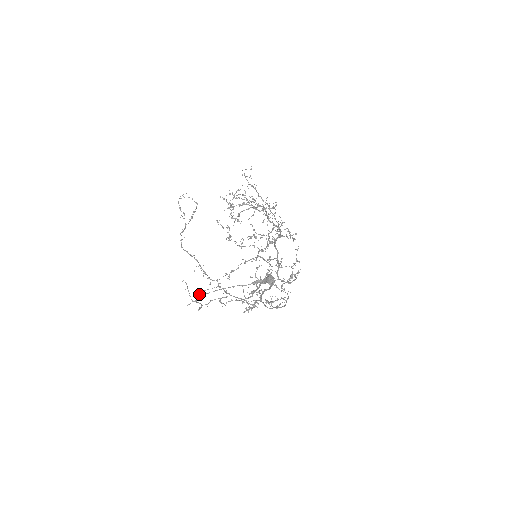
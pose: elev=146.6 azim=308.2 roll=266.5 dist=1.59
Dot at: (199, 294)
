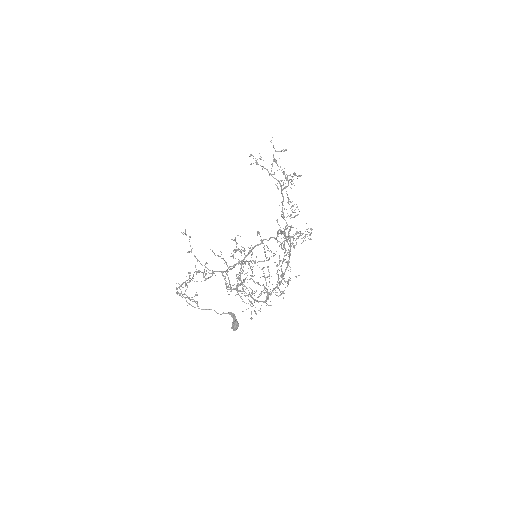
Dot at: occluded
